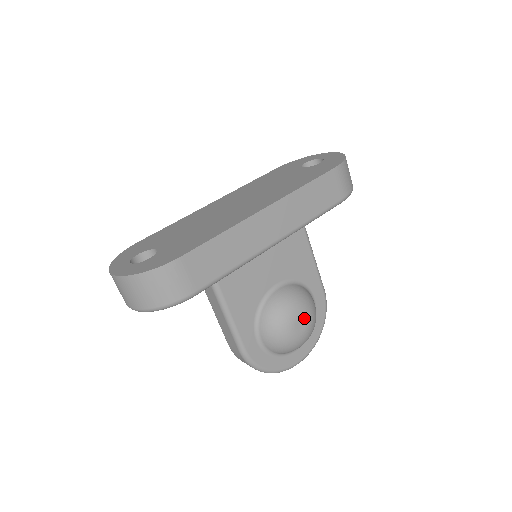
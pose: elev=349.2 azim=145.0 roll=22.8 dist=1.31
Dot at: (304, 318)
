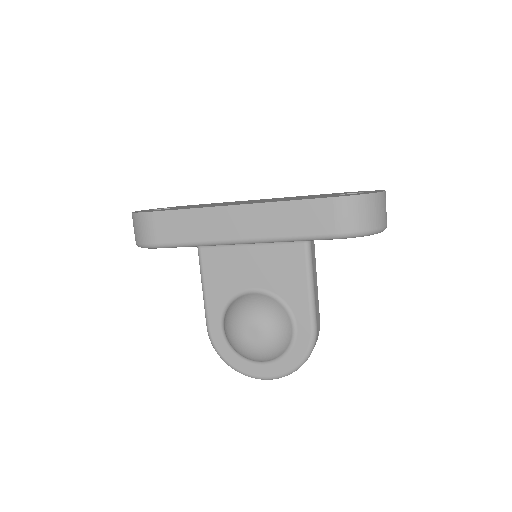
Dot at: (257, 331)
